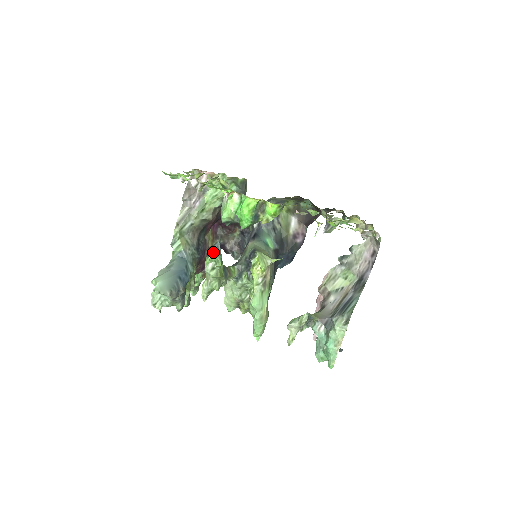
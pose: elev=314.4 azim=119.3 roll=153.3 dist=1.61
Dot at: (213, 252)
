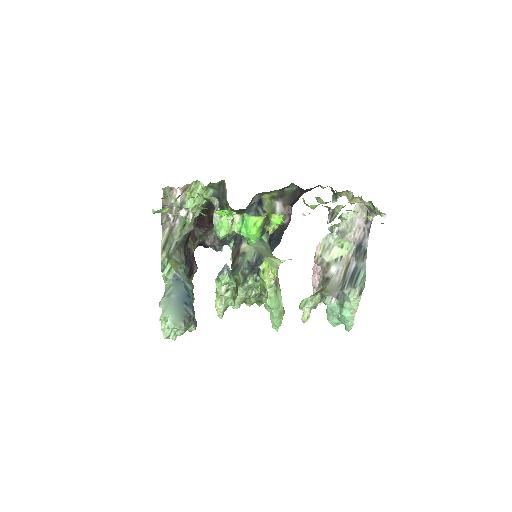
Dot at: (225, 277)
